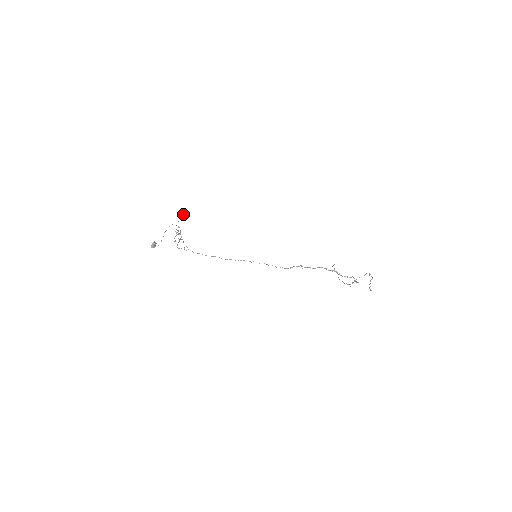
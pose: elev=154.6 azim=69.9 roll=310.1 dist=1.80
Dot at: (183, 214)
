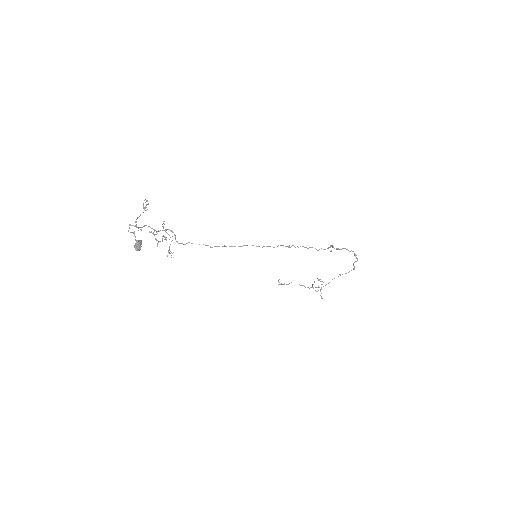
Dot at: occluded
